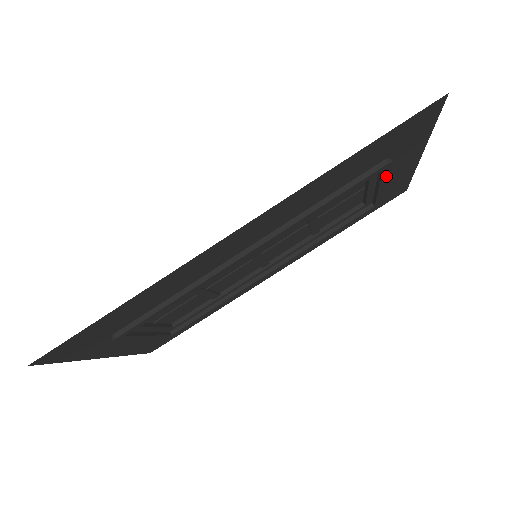
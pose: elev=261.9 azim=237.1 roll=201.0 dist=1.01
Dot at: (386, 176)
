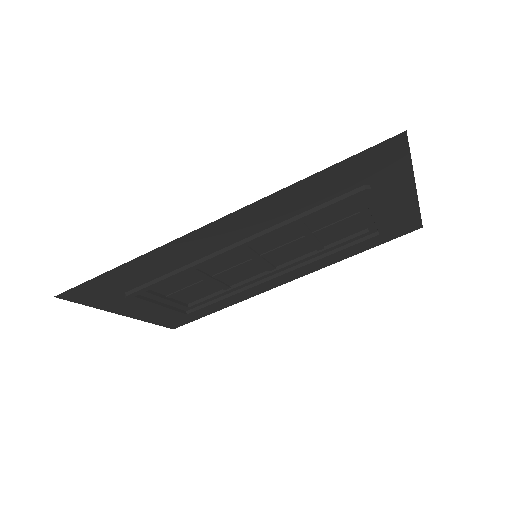
Dot at: (373, 203)
